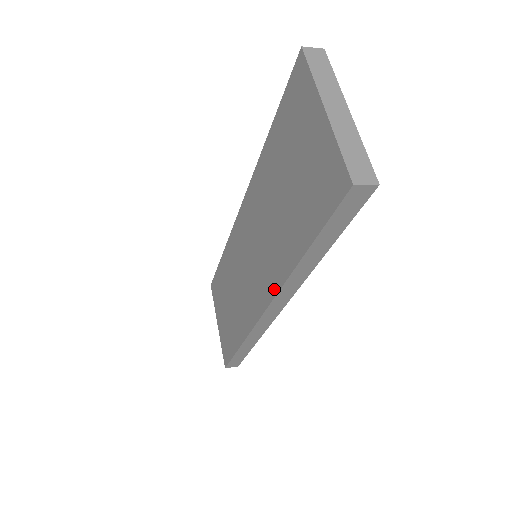
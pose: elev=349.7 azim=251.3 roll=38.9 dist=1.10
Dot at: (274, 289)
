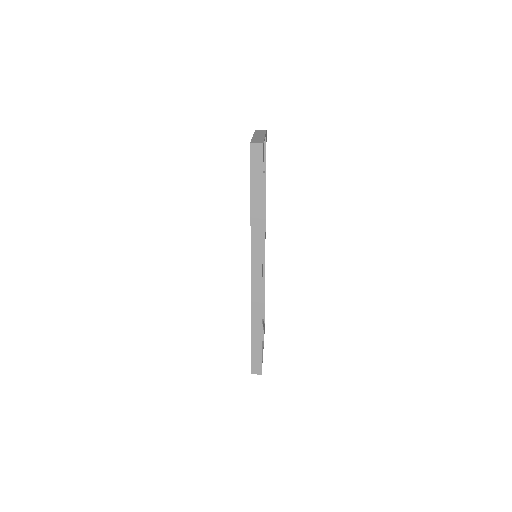
Dot at: (251, 247)
